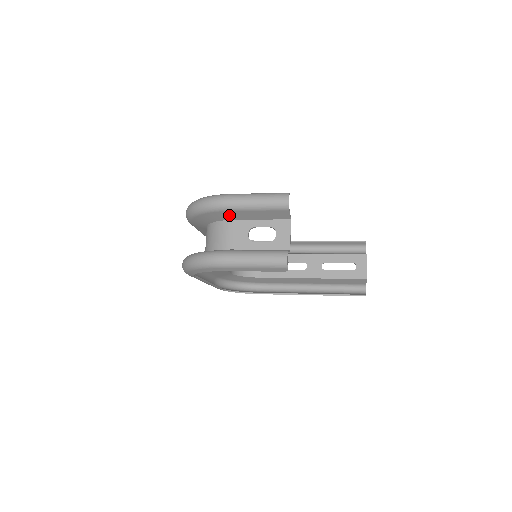
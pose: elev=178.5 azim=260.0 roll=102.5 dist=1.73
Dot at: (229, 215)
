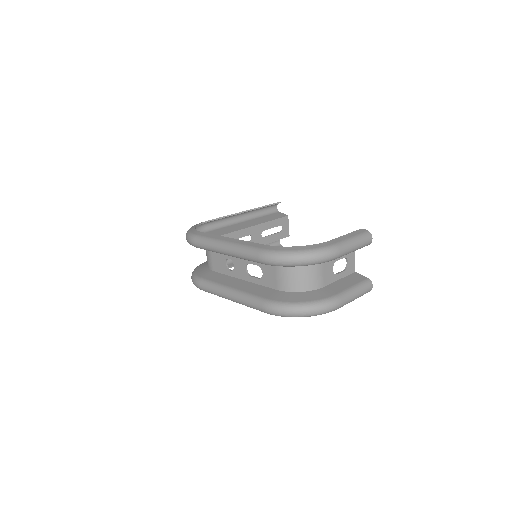
Dot at: occluded
